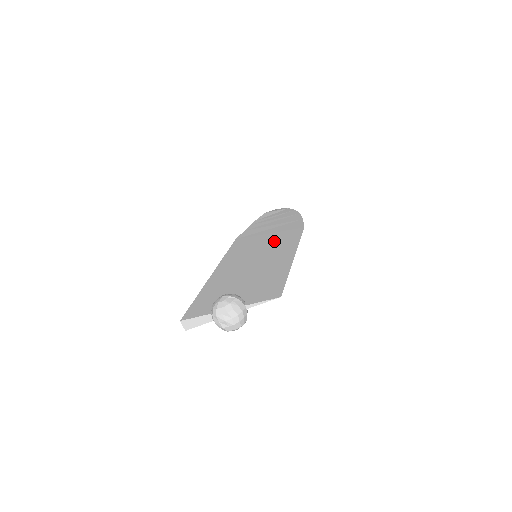
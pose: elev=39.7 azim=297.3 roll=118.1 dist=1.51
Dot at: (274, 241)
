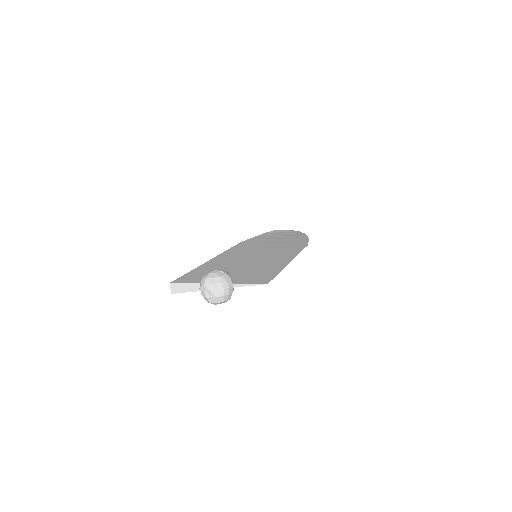
Dot at: (276, 249)
